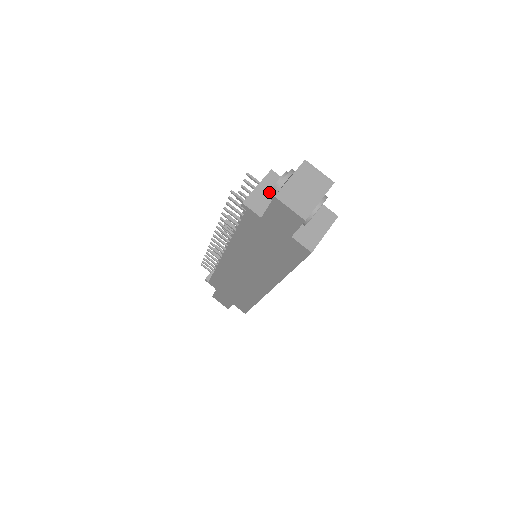
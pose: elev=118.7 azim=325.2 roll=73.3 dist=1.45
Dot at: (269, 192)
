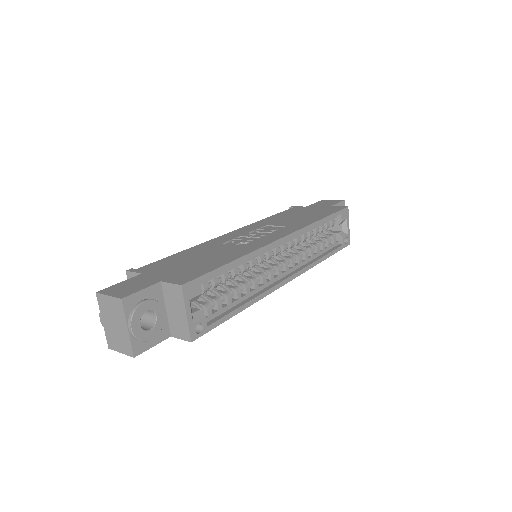
Dot at: occluded
